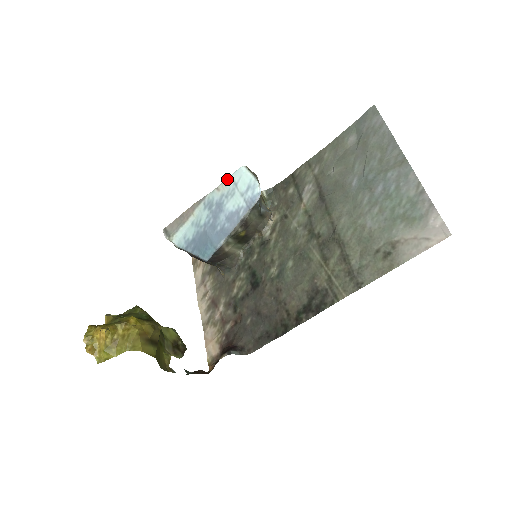
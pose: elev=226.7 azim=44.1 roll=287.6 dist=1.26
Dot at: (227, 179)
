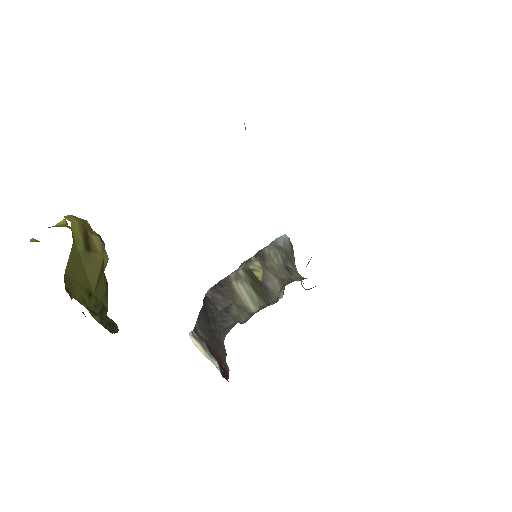
Dot at: occluded
